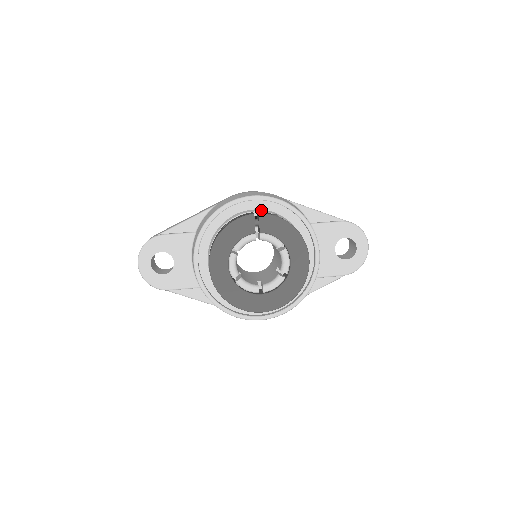
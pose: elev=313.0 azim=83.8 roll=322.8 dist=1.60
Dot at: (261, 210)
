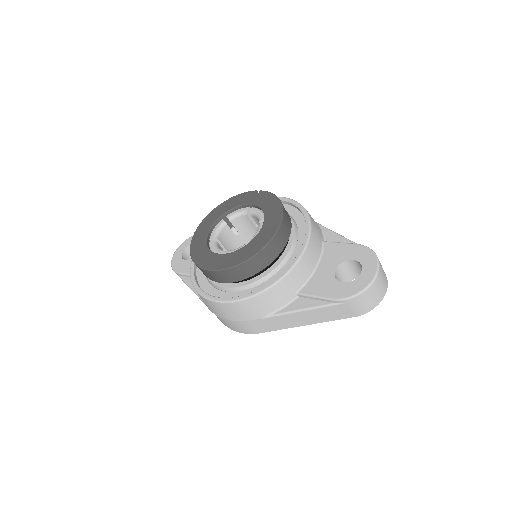
Dot at: occluded
